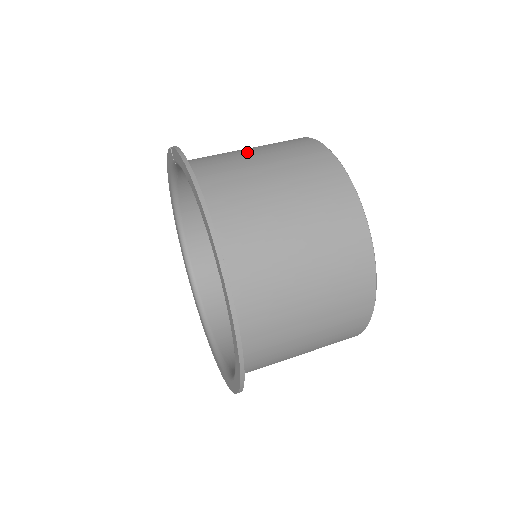
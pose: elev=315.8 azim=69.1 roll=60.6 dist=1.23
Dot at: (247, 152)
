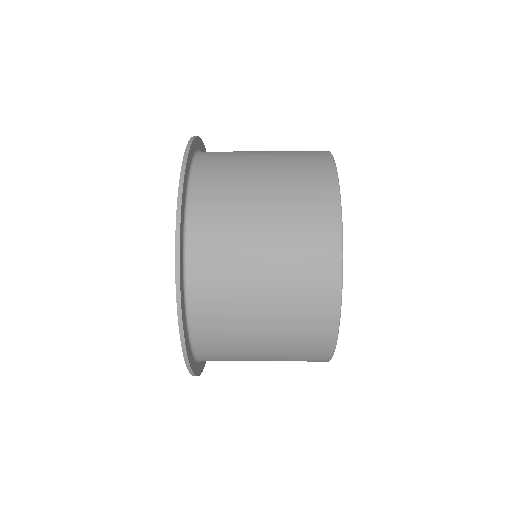
Dot at: occluded
